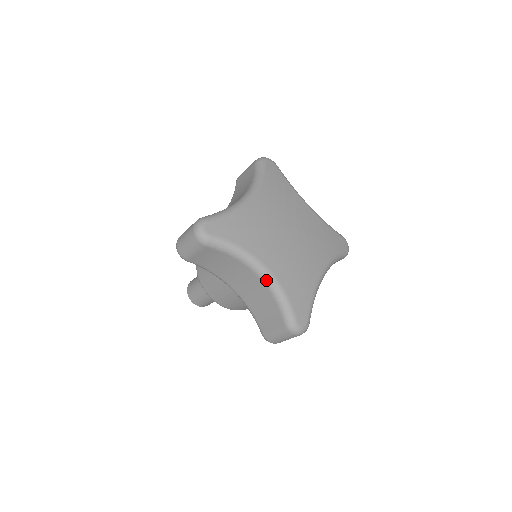
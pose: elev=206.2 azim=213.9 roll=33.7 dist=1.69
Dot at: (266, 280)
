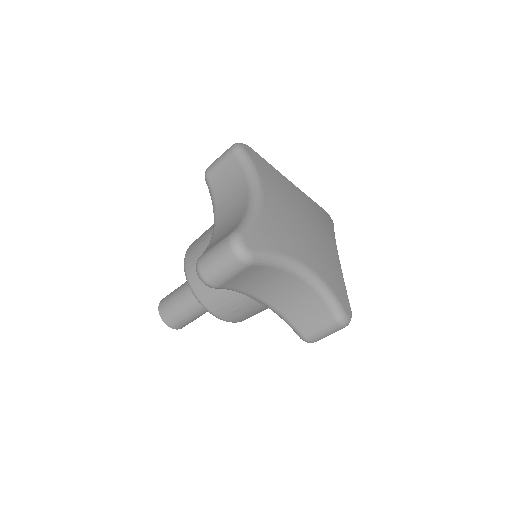
Dot at: (253, 199)
